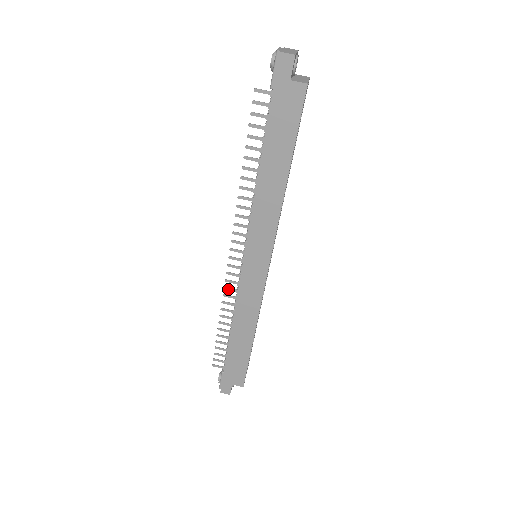
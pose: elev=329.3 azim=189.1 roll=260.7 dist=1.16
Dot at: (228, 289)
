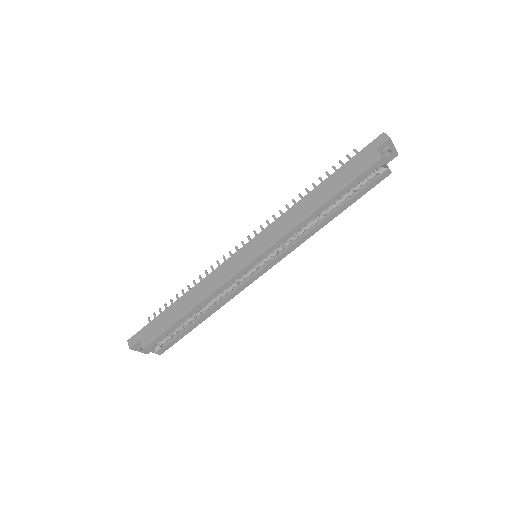
Dot at: (218, 264)
